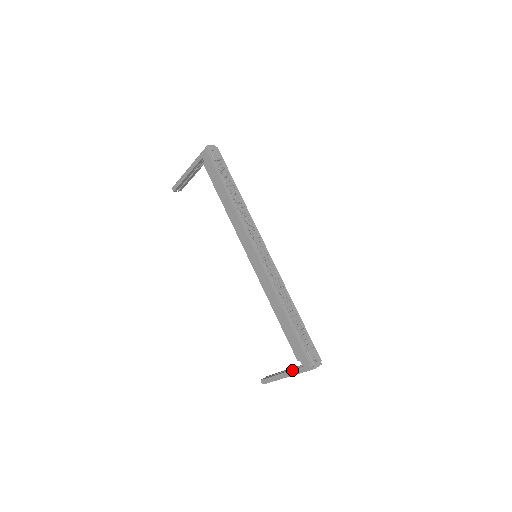
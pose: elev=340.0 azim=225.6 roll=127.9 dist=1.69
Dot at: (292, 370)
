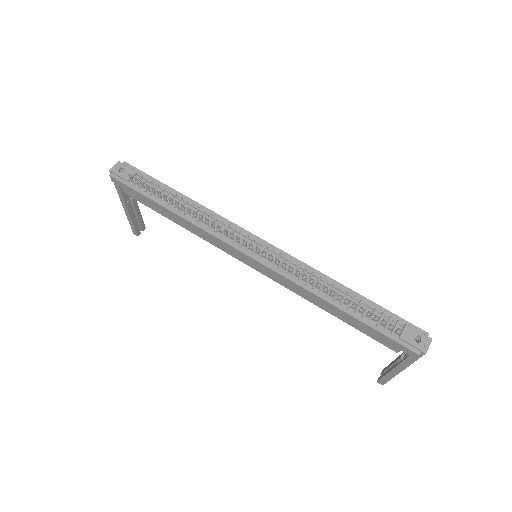
Dot at: (400, 363)
